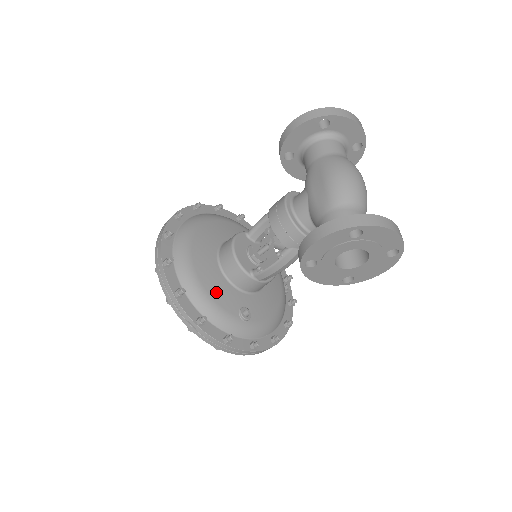
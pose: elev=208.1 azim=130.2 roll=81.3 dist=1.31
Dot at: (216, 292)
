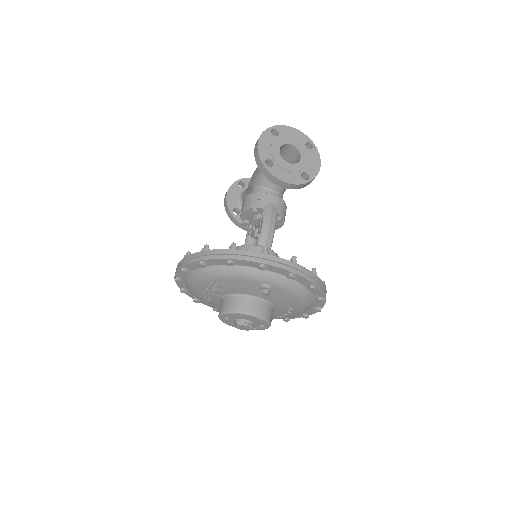
Dot at: occluded
